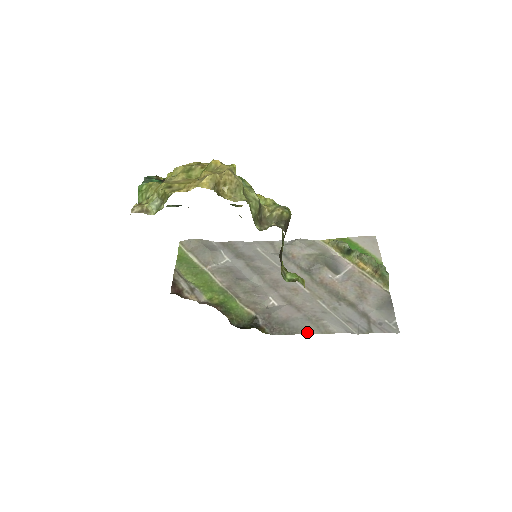
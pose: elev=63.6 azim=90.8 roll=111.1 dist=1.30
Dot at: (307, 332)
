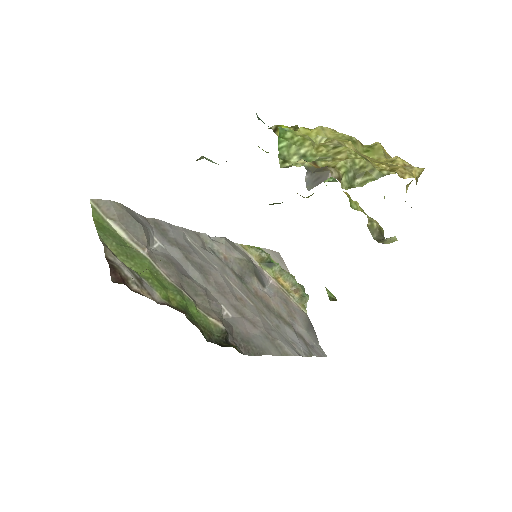
Dot at: (271, 353)
